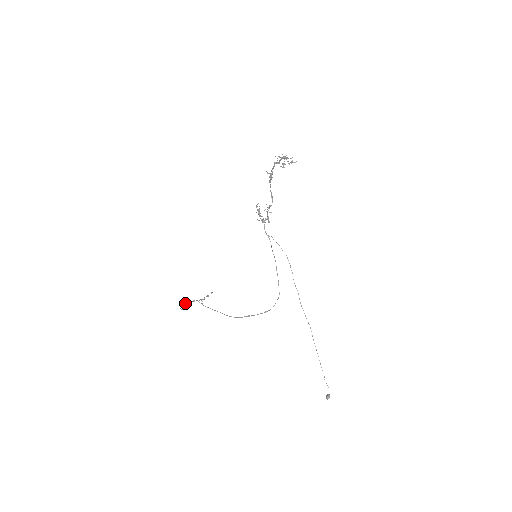
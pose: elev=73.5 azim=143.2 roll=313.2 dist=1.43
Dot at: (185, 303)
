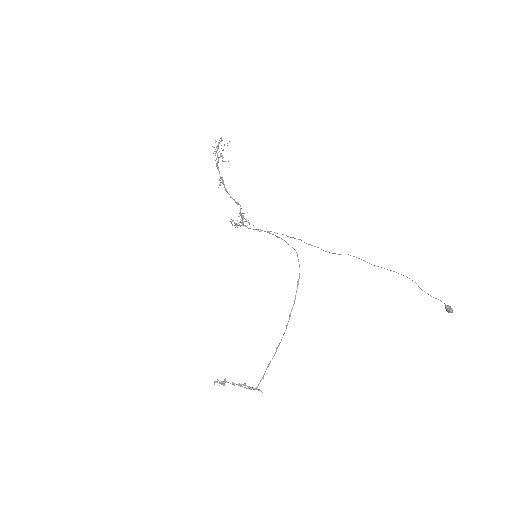
Dot at: occluded
